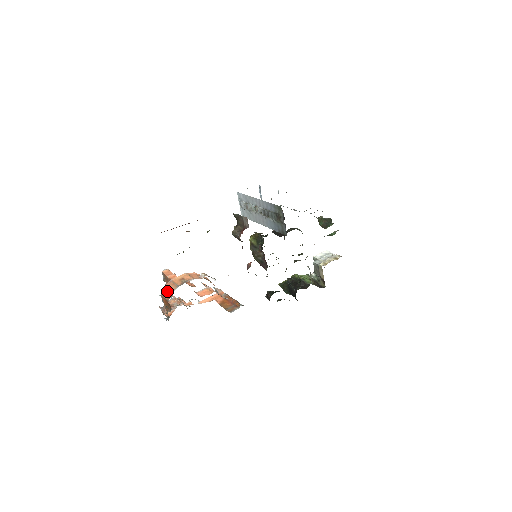
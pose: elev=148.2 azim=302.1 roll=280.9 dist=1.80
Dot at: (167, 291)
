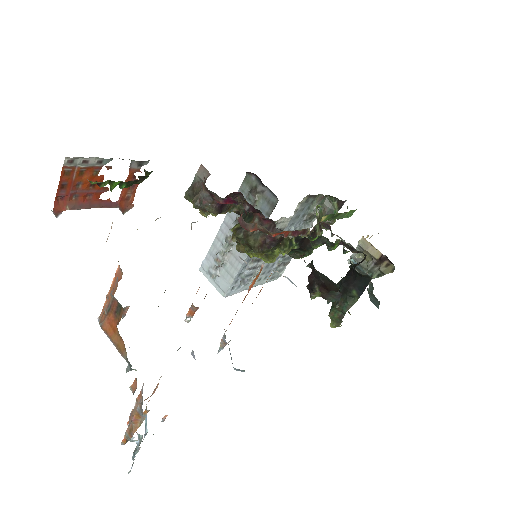
Dot at: occluded
